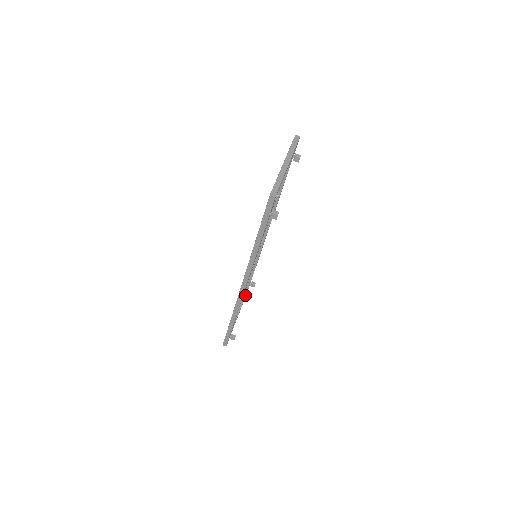
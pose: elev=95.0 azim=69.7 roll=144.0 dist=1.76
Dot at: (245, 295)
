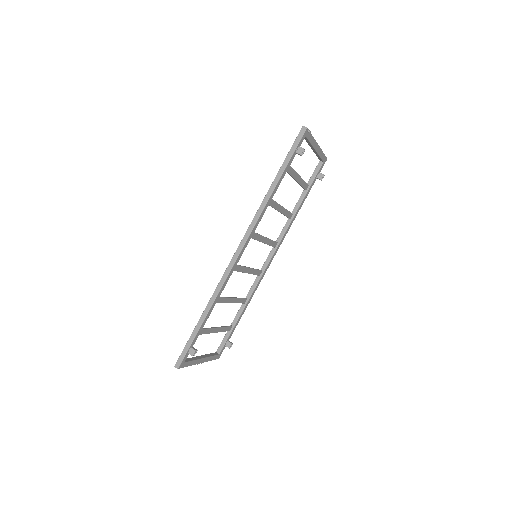
Dot at: (216, 354)
